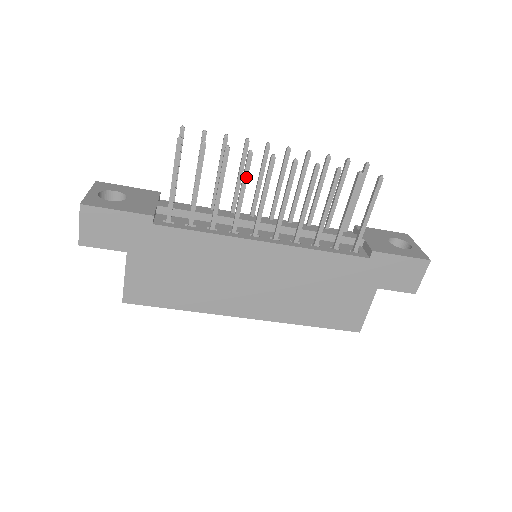
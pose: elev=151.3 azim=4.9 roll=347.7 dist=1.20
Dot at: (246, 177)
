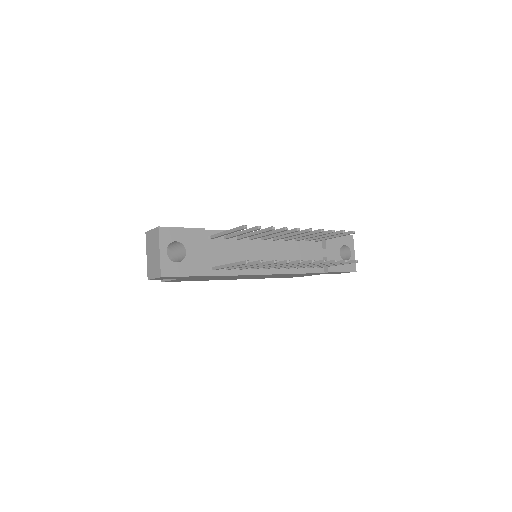
Dot at: occluded
